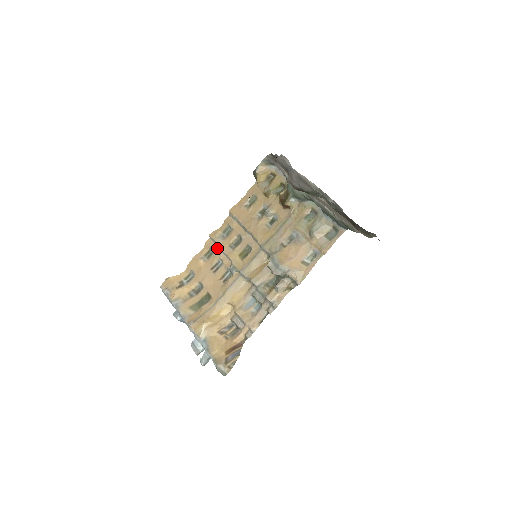
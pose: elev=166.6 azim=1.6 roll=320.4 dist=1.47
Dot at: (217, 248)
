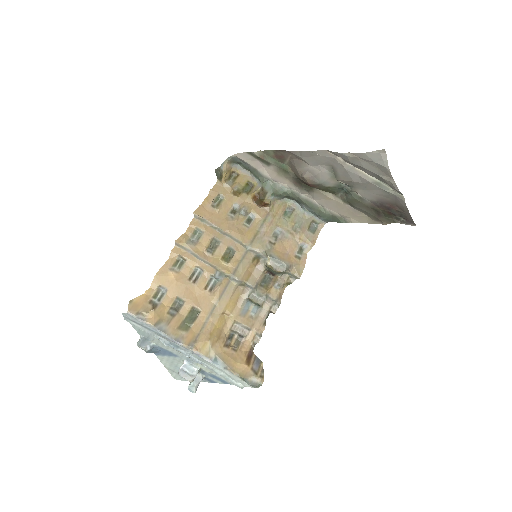
Dot at: (190, 255)
